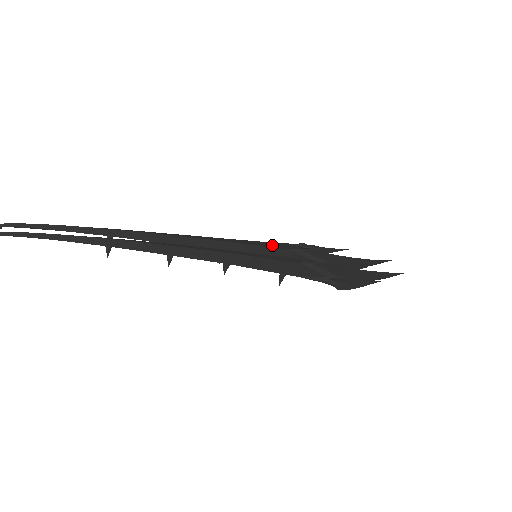
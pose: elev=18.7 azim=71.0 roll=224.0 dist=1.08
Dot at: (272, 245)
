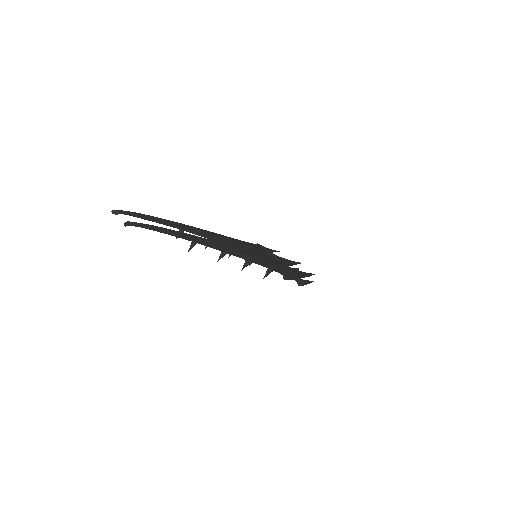
Dot at: (254, 246)
